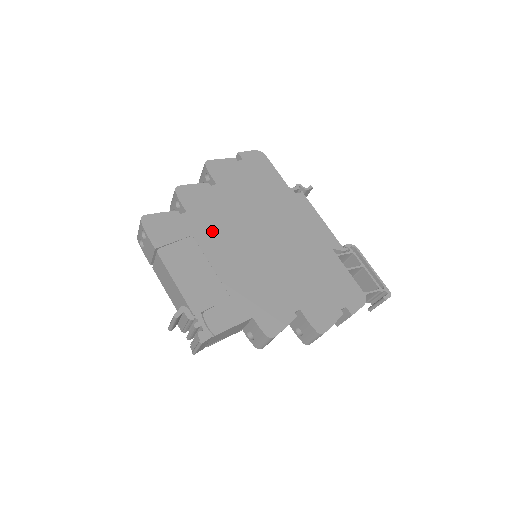
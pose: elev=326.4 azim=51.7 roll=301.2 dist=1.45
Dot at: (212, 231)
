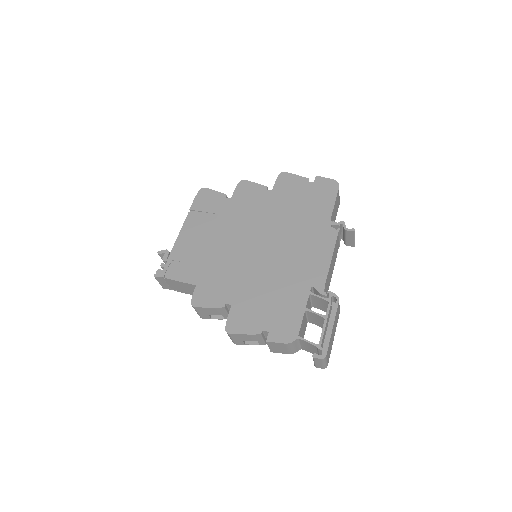
Dot at: (233, 218)
